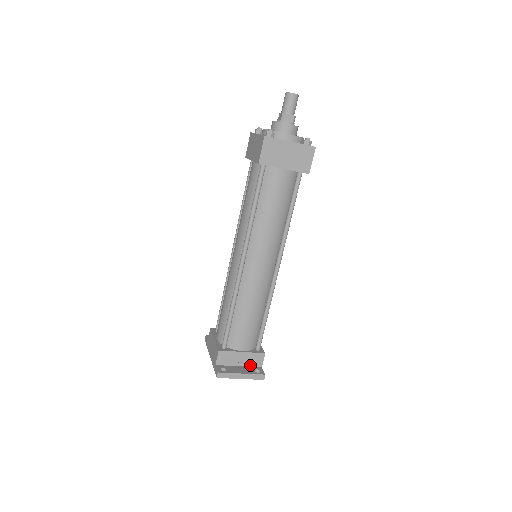
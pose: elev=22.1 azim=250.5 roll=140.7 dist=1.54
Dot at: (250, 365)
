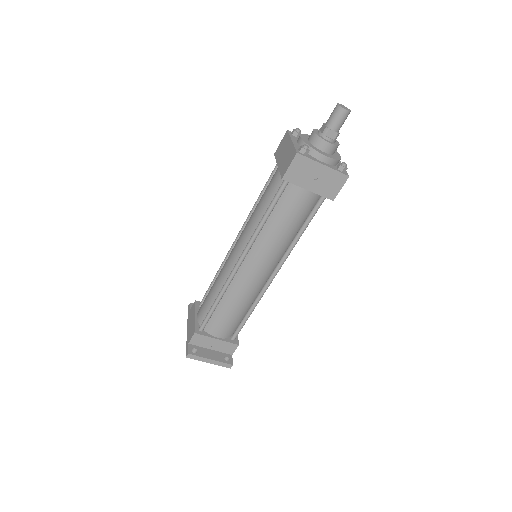
Dot at: (222, 351)
